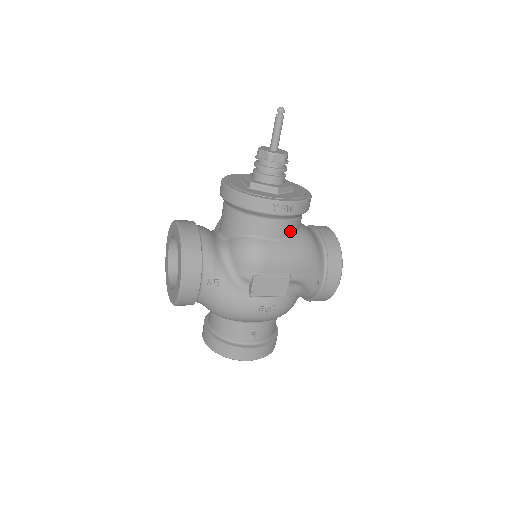
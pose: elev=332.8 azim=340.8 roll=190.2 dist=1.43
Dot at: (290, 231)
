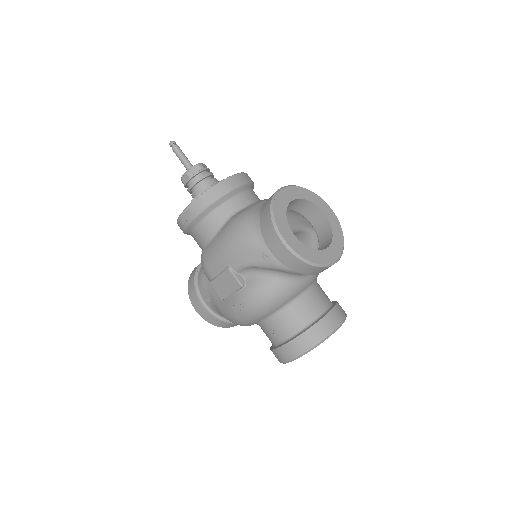
Dot at: (214, 228)
